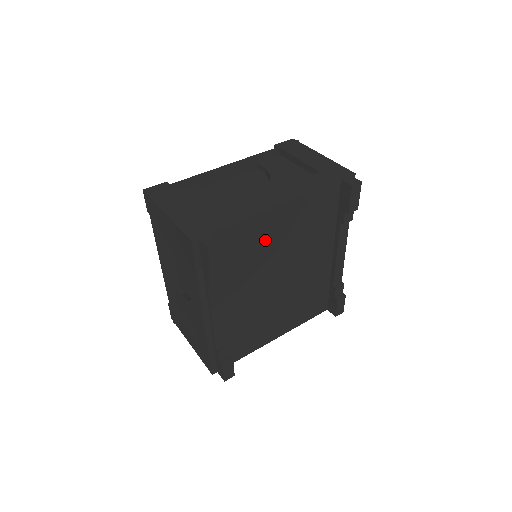
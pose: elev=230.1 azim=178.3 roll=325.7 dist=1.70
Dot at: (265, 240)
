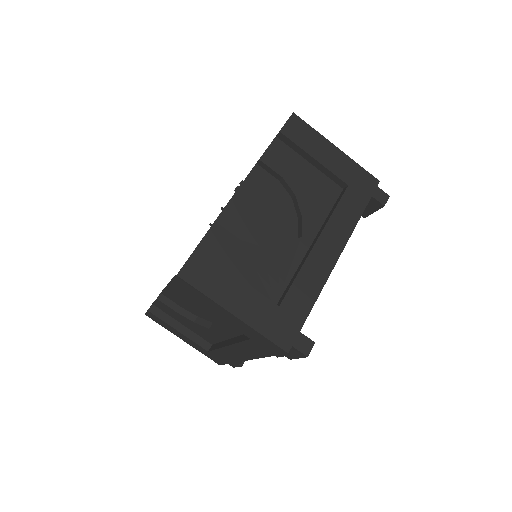
Dot at: occluded
